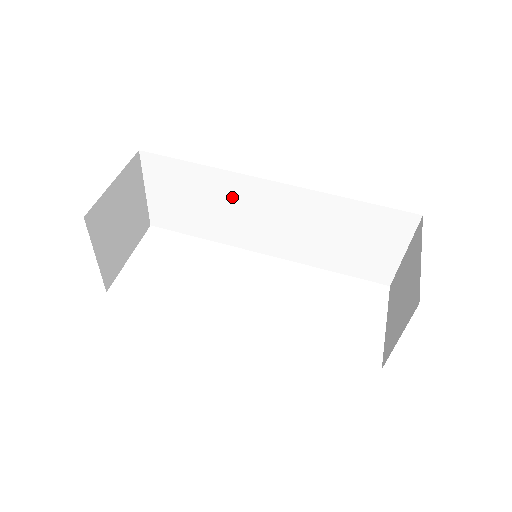
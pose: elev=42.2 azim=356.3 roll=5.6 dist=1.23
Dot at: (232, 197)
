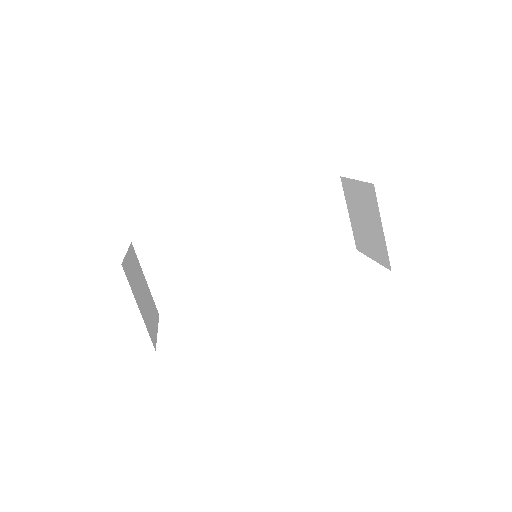
Dot at: (214, 242)
